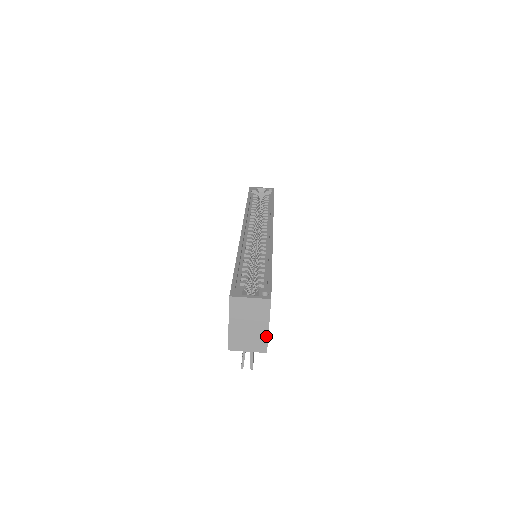
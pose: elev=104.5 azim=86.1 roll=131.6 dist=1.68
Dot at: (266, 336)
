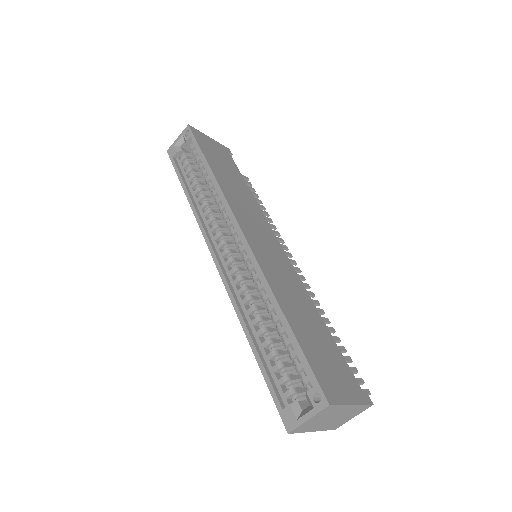
Dot at: (358, 406)
